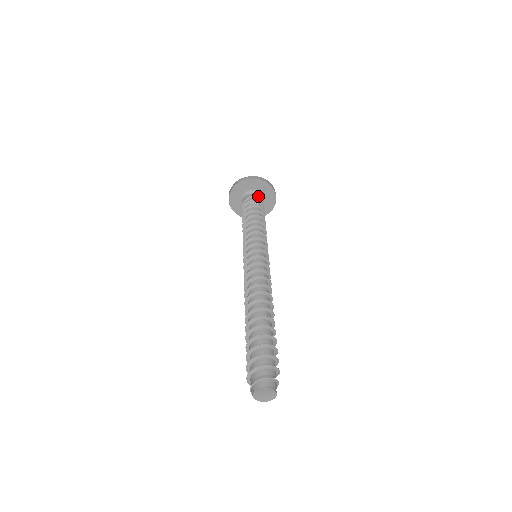
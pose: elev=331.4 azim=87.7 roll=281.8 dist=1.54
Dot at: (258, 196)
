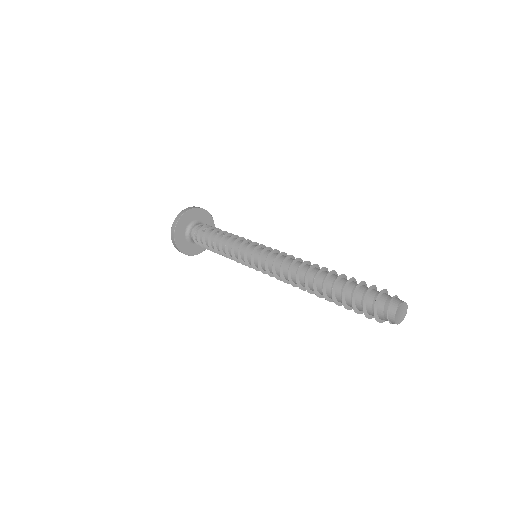
Dot at: occluded
